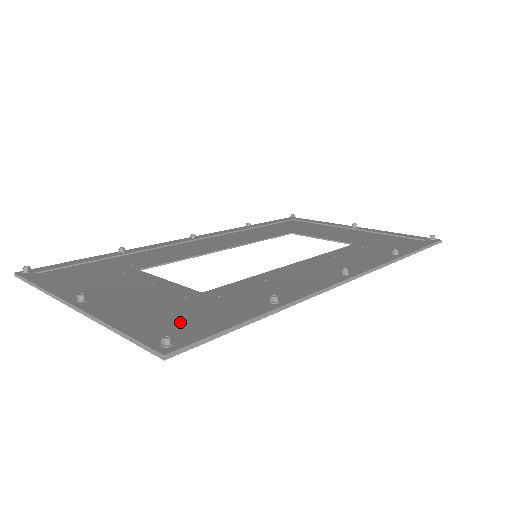
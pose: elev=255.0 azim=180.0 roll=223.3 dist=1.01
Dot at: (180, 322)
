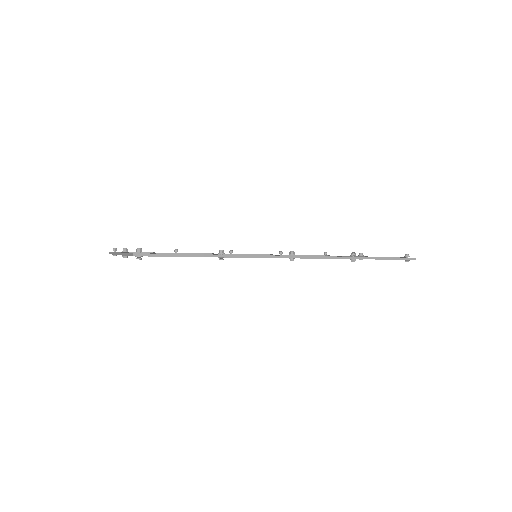
Dot at: occluded
